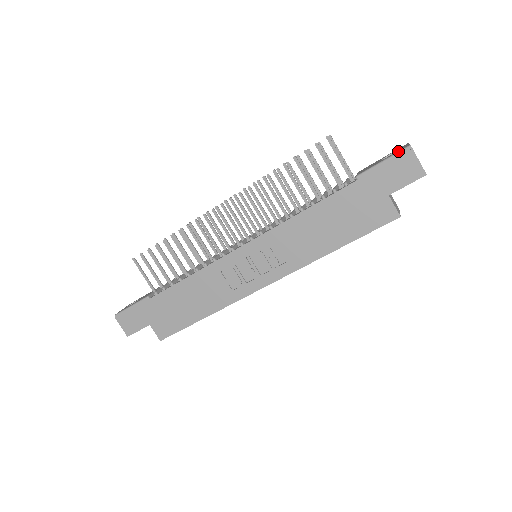
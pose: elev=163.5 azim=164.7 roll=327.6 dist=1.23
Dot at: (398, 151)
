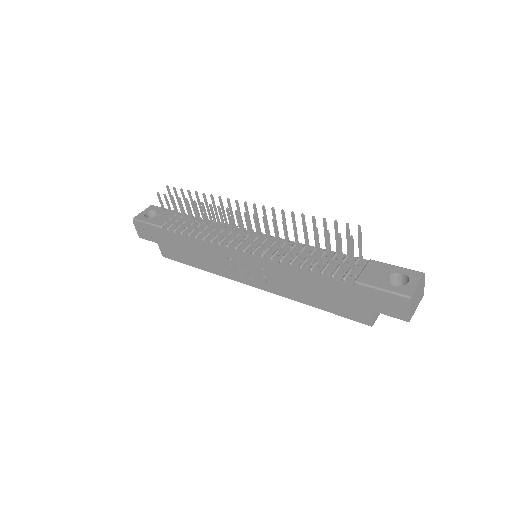
Dot at: (399, 293)
